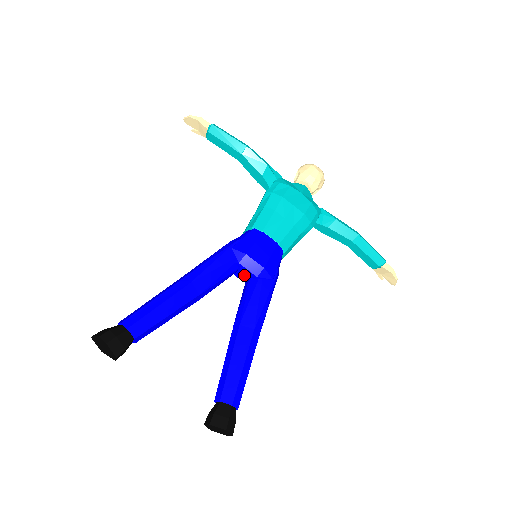
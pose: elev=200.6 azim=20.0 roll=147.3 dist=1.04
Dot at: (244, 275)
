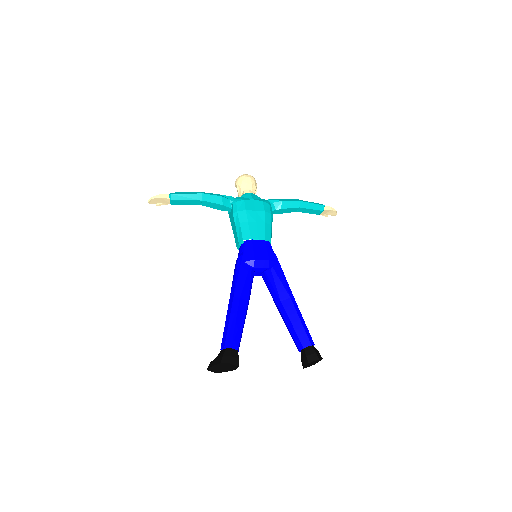
Dot at: (260, 272)
